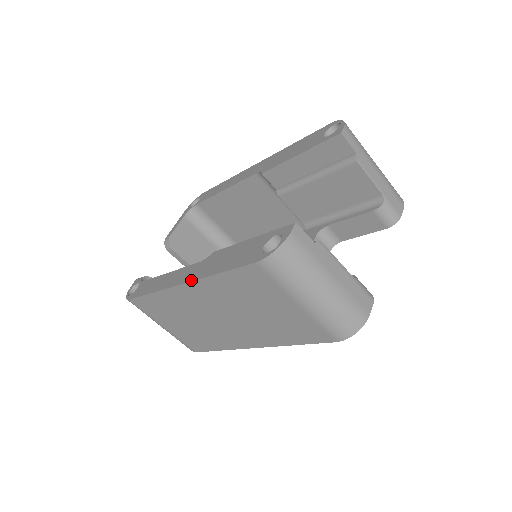
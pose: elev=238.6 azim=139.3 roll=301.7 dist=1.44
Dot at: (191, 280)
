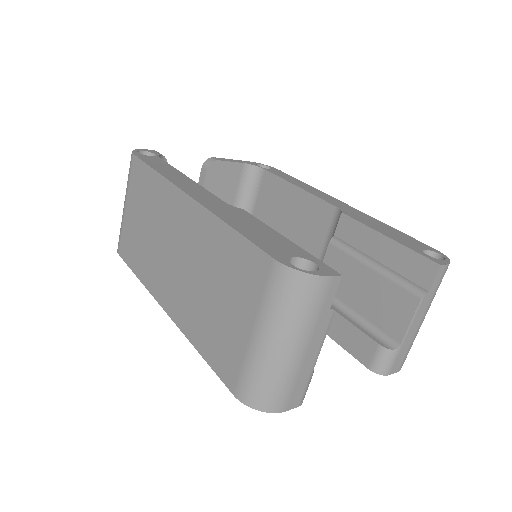
Dot at: (202, 203)
